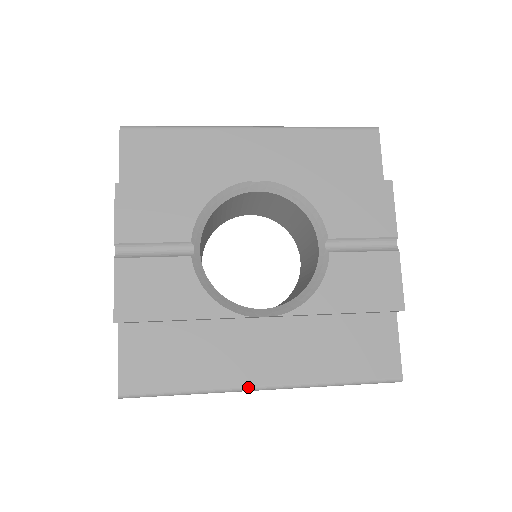
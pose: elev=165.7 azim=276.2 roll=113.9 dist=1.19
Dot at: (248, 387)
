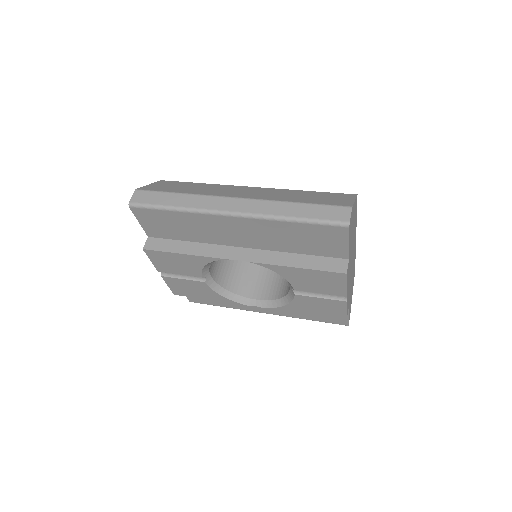
Dot at: occluded
